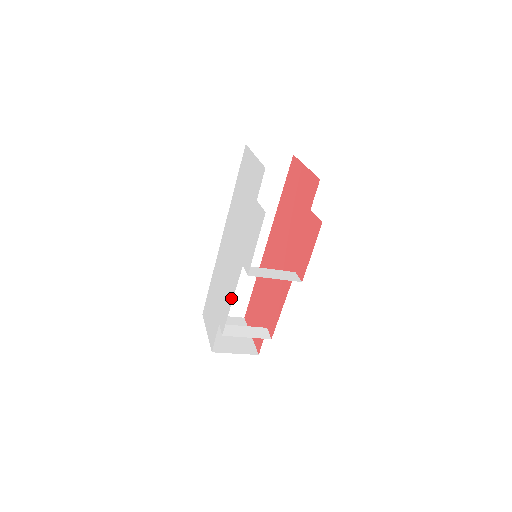
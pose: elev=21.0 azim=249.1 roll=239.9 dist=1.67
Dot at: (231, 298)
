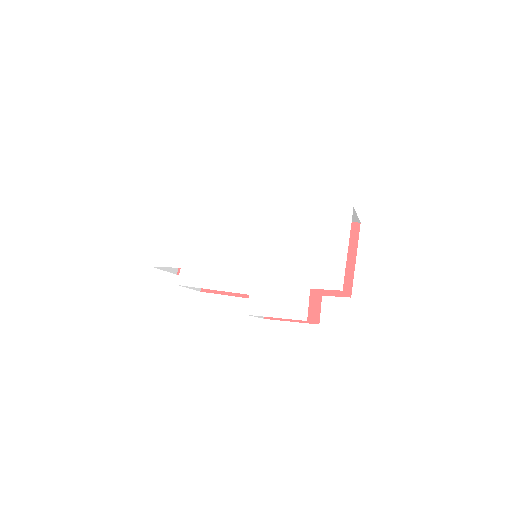
Dot at: (213, 285)
